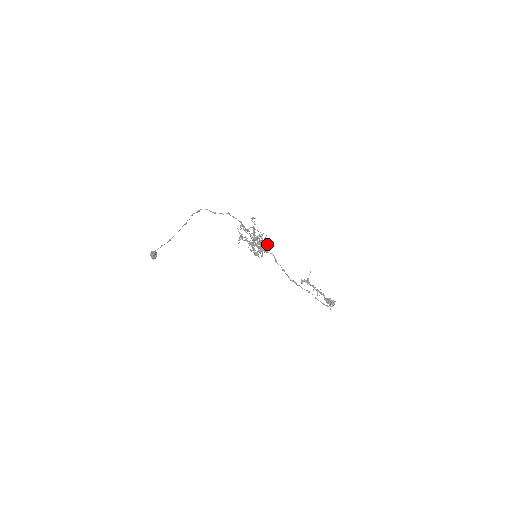
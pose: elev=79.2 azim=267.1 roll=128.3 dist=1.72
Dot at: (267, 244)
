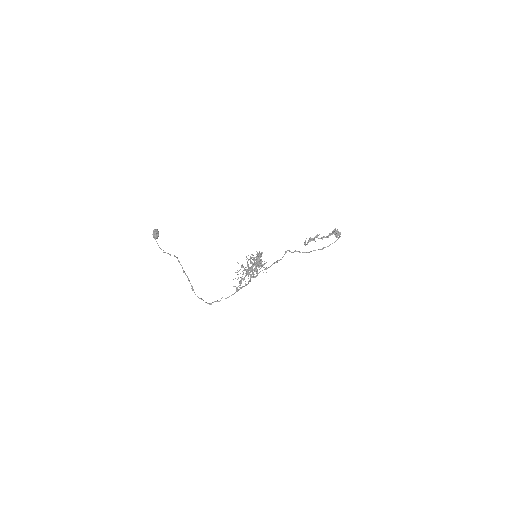
Dot at: occluded
